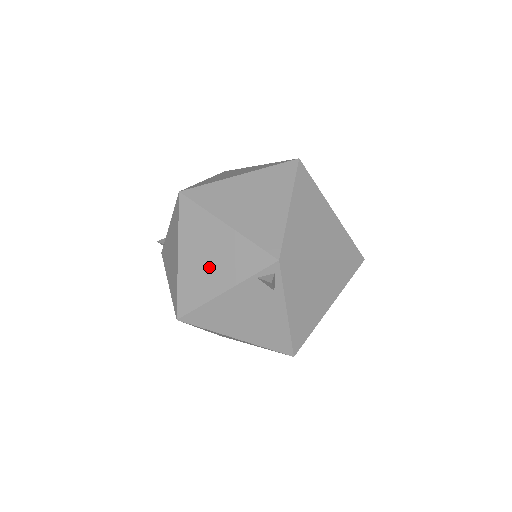
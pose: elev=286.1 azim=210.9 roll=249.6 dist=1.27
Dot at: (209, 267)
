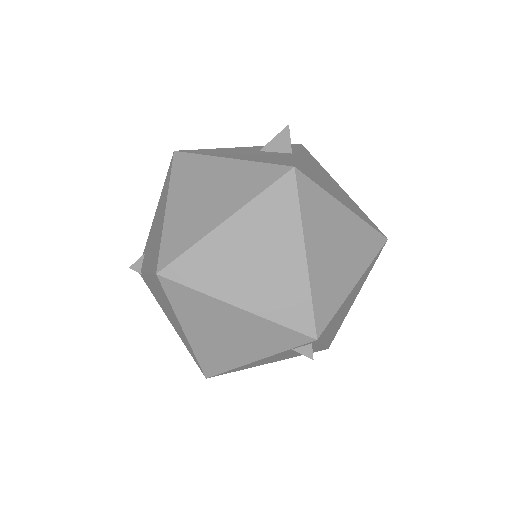
Dot at: (229, 342)
